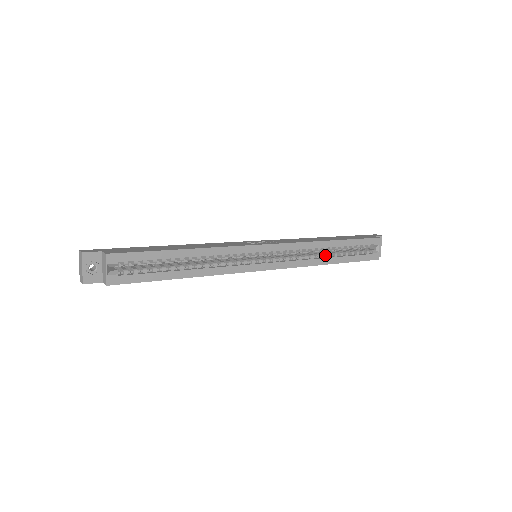
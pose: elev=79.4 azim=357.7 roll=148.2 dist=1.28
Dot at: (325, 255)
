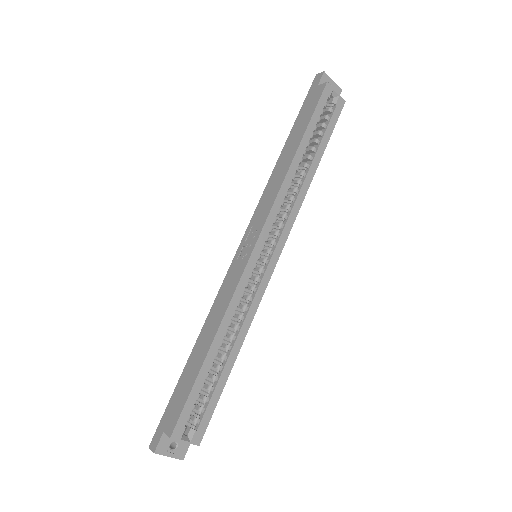
Dot at: (303, 173)
